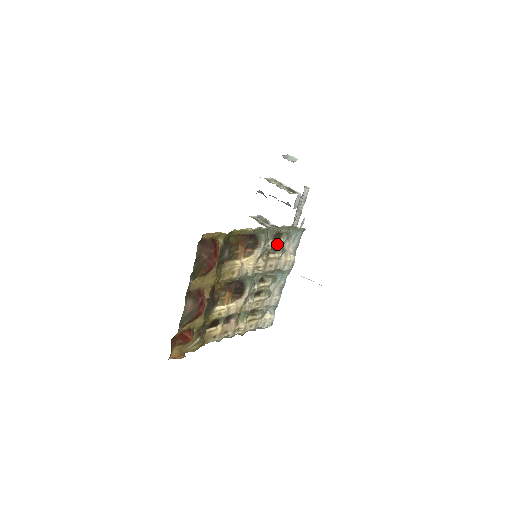
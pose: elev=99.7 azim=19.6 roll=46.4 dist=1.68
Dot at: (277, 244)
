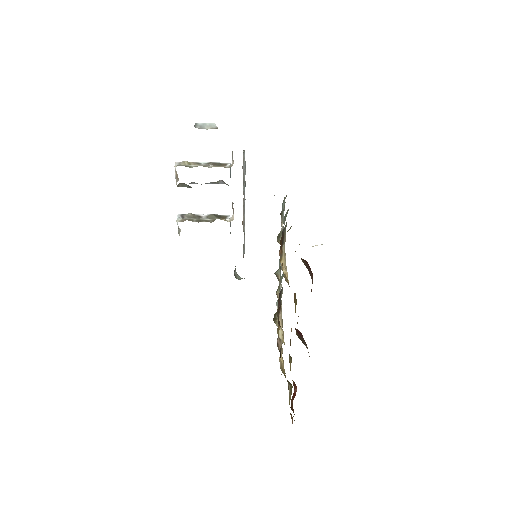
Dot at: occluded
